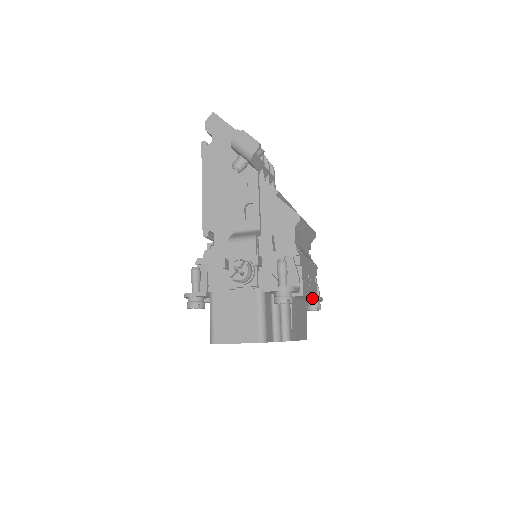
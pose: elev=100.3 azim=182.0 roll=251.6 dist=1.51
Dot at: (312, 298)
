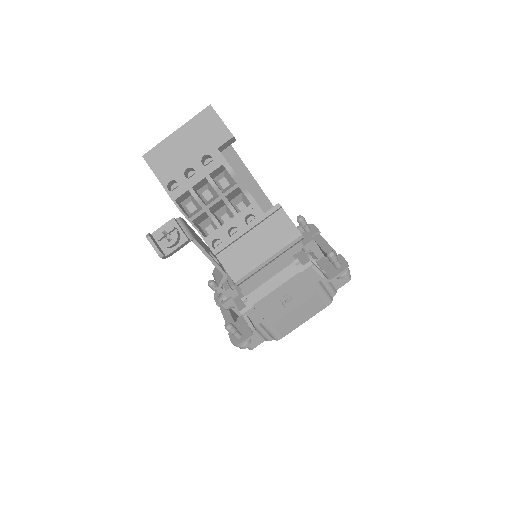
Dot at: (299, 305)
